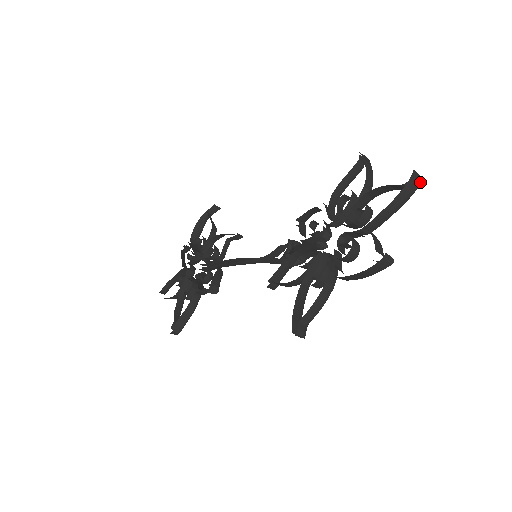
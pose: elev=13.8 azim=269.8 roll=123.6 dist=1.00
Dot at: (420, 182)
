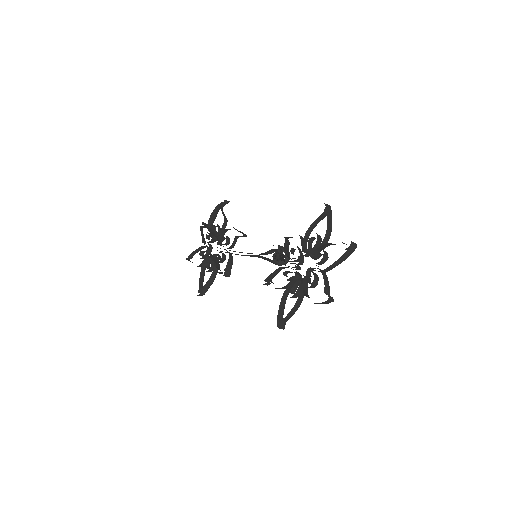
Dot at: (355, 248)
